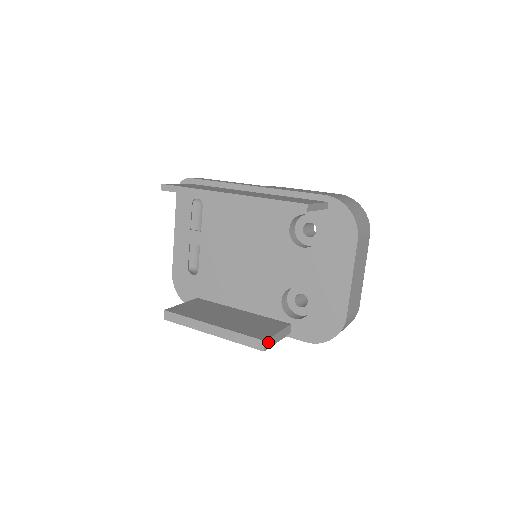
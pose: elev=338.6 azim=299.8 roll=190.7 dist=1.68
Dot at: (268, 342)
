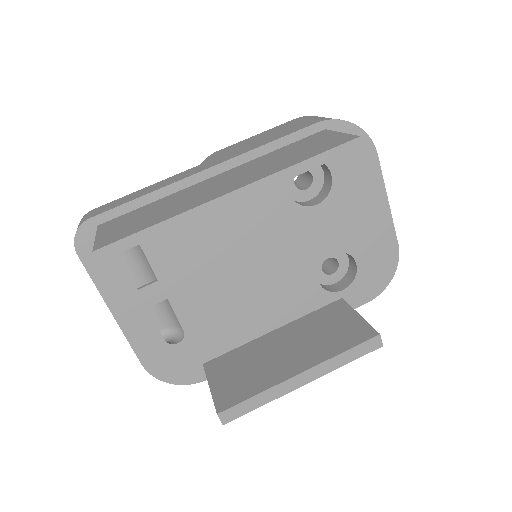
Dot at: occluded
